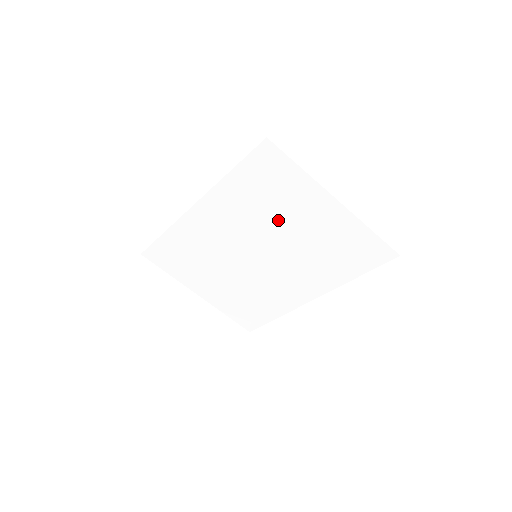
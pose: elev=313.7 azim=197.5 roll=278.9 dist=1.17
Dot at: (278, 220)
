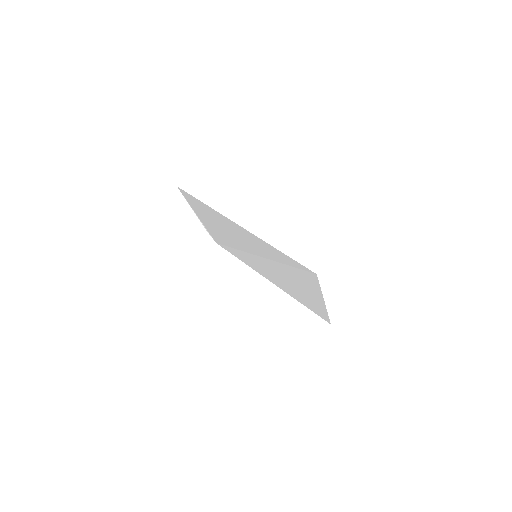
Dot at: (285, 271)
